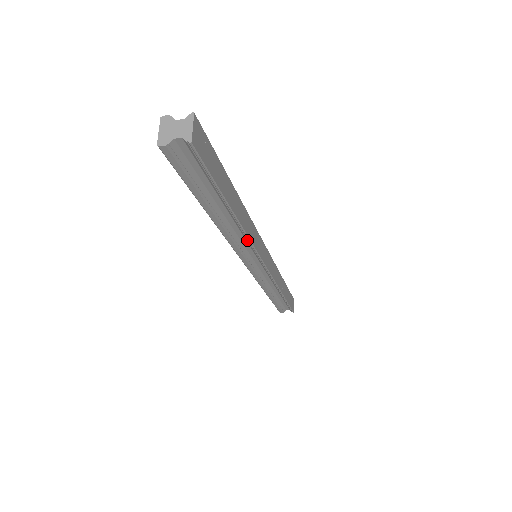
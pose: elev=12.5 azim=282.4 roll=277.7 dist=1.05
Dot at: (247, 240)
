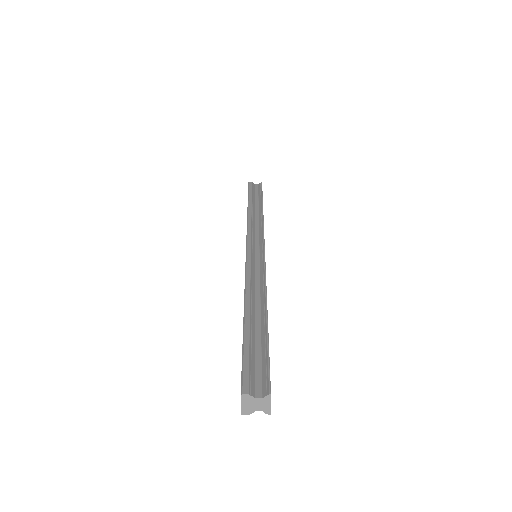
Dot at: occluded
